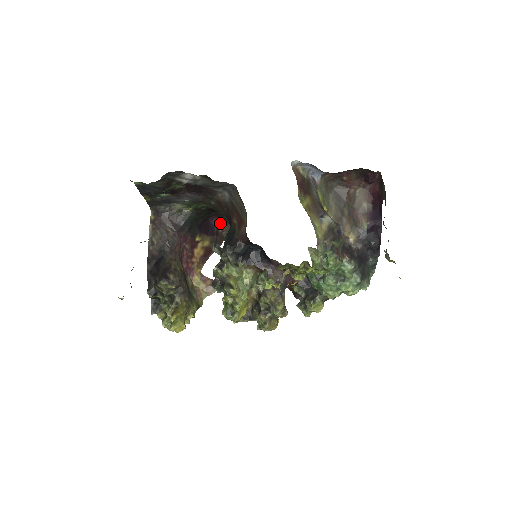
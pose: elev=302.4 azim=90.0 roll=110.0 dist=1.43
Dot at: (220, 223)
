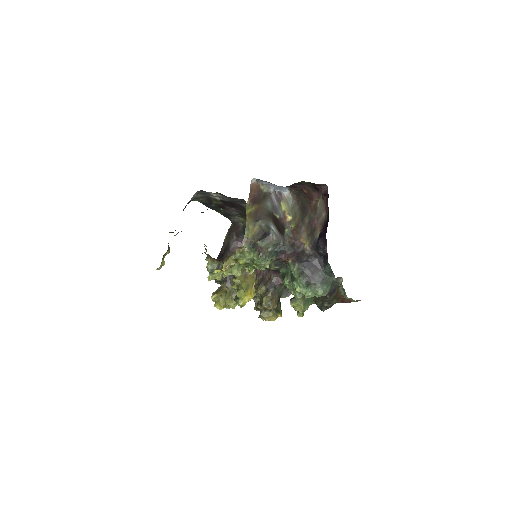
Dot at: occluded
